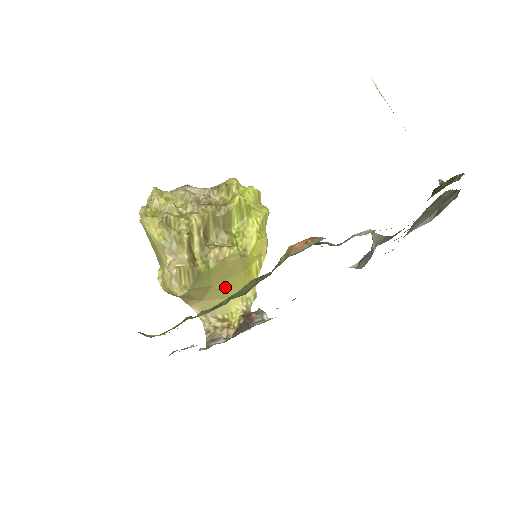
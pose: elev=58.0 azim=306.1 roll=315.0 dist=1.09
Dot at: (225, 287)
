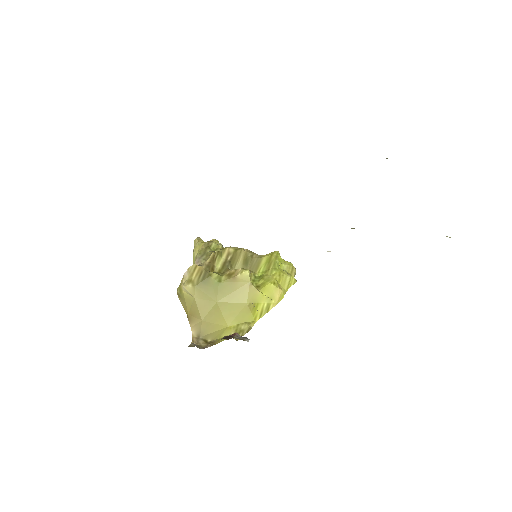
Dot at: (226, 311)
